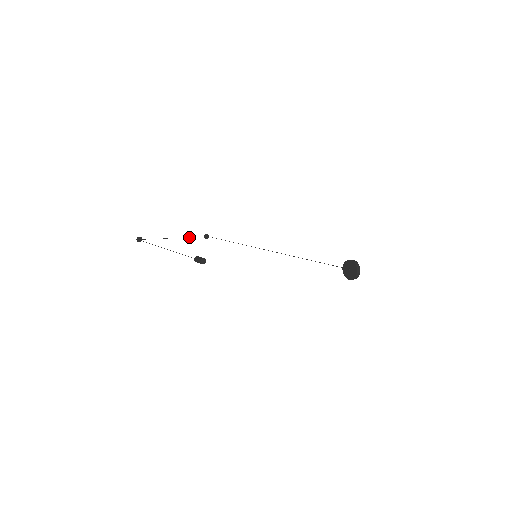
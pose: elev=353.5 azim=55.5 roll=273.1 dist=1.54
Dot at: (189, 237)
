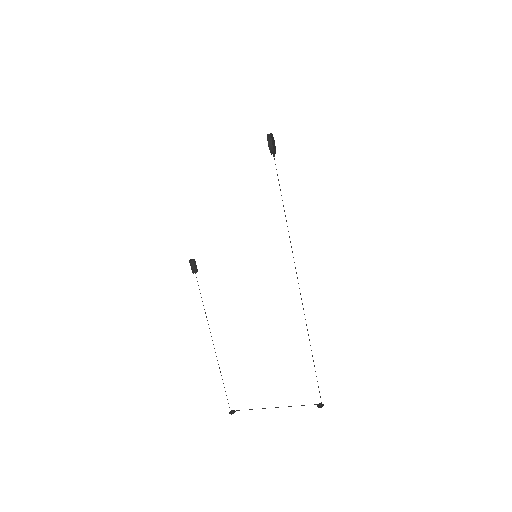
Dot at: occluded
